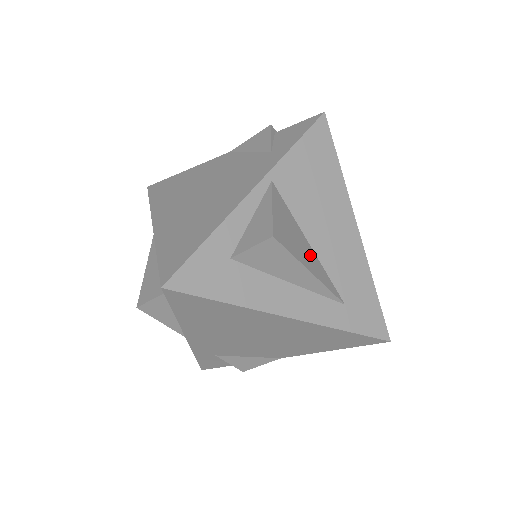
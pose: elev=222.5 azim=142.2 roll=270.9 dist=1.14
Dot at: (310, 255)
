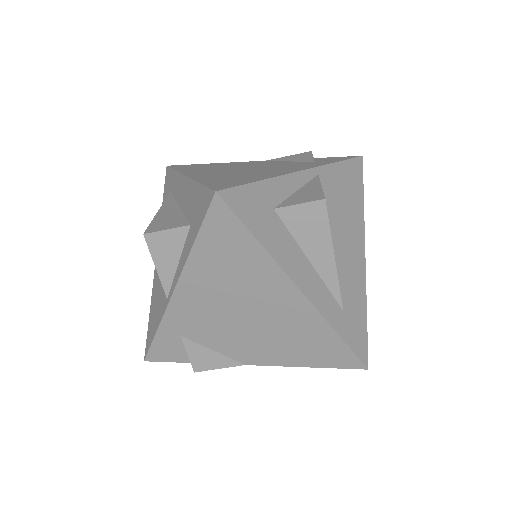
Dot at: occluded
